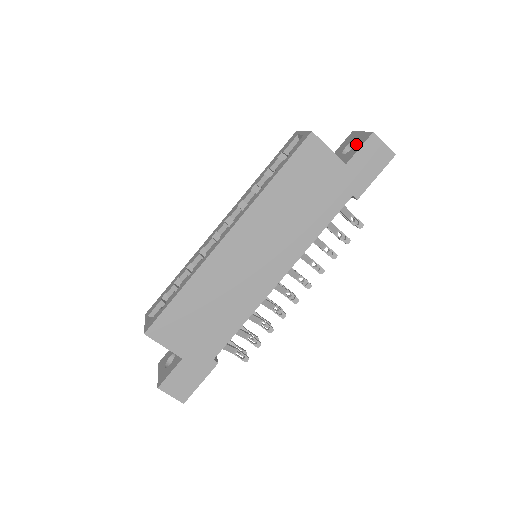
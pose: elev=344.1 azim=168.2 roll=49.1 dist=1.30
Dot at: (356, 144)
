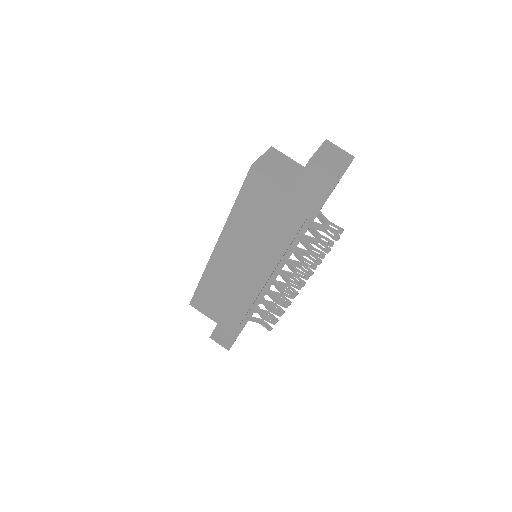
Dot at: occluded
